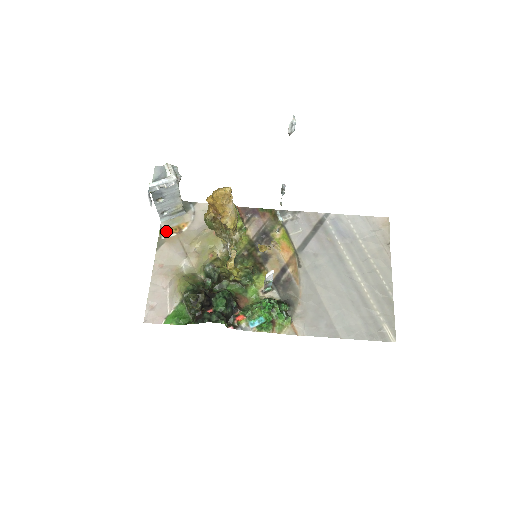
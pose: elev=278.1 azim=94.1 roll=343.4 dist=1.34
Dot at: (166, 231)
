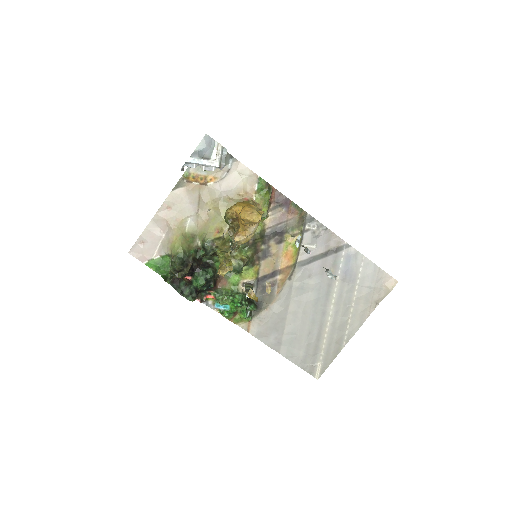
Dot at: (191, 175)
